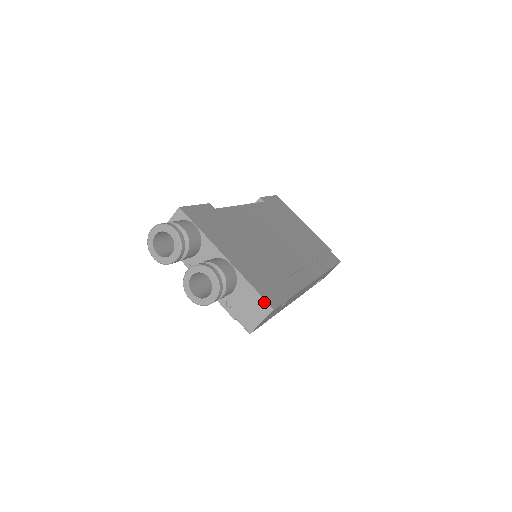
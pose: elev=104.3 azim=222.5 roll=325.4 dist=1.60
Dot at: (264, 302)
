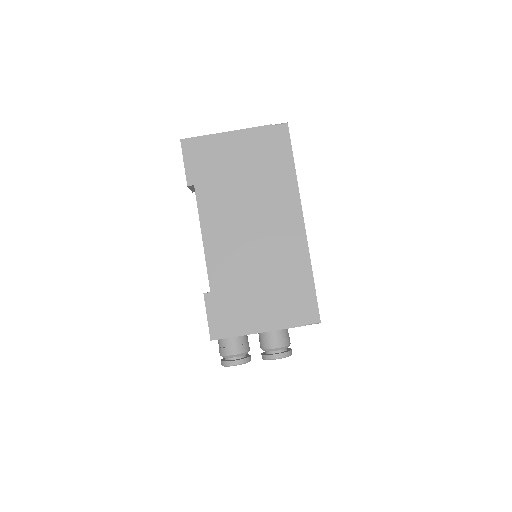
Dot at: occluded
